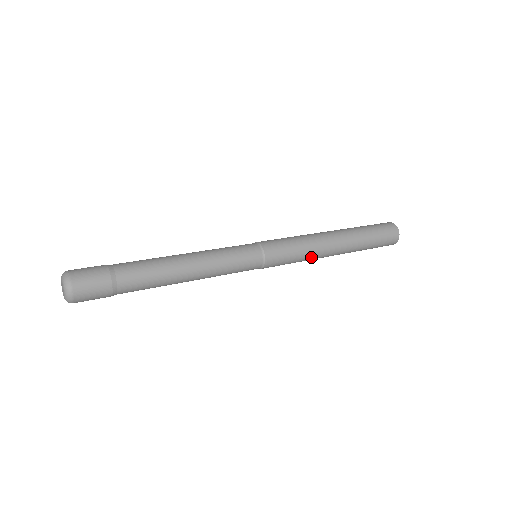
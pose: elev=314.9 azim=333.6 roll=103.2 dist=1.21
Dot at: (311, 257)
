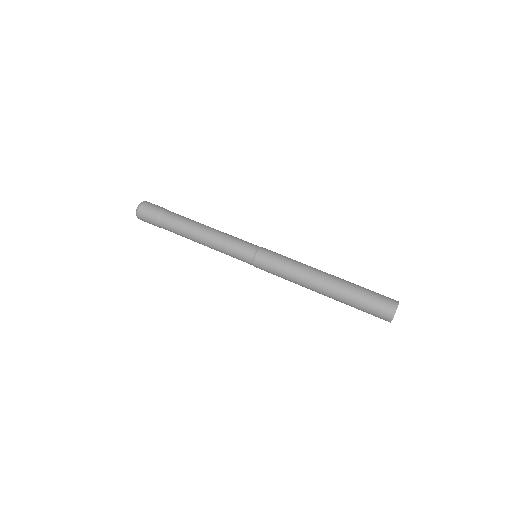
Dot at: (295, 283)
